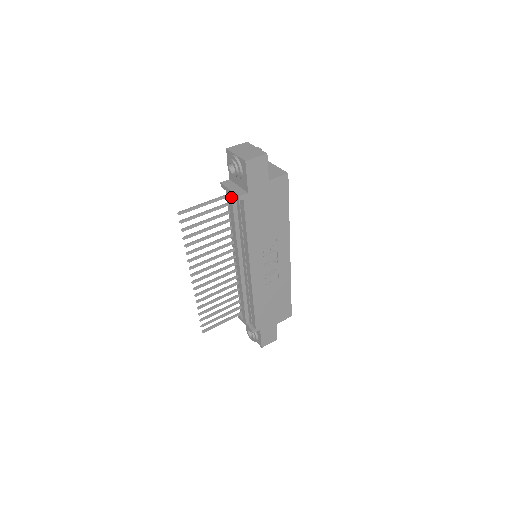
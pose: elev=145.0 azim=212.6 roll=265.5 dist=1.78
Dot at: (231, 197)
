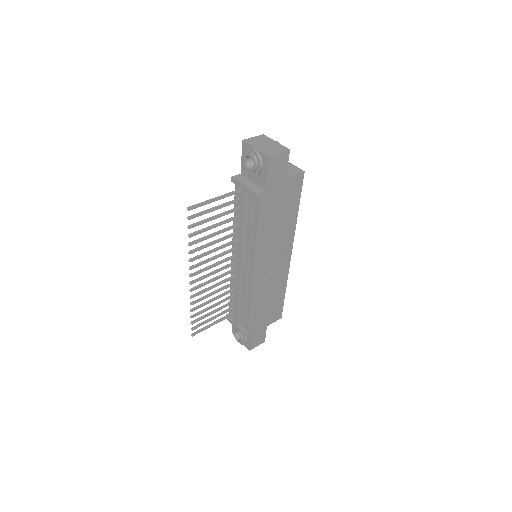
Dot at: (244, 194)
